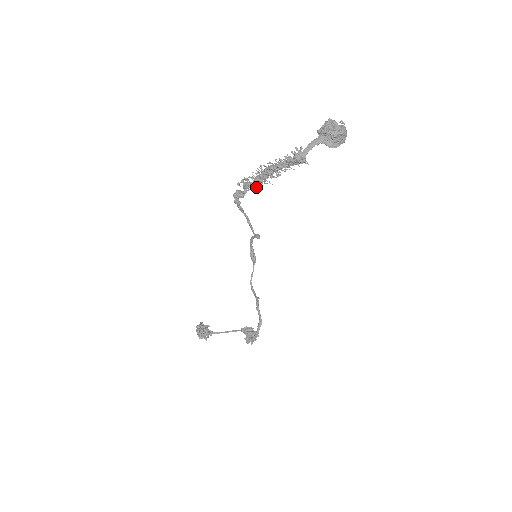
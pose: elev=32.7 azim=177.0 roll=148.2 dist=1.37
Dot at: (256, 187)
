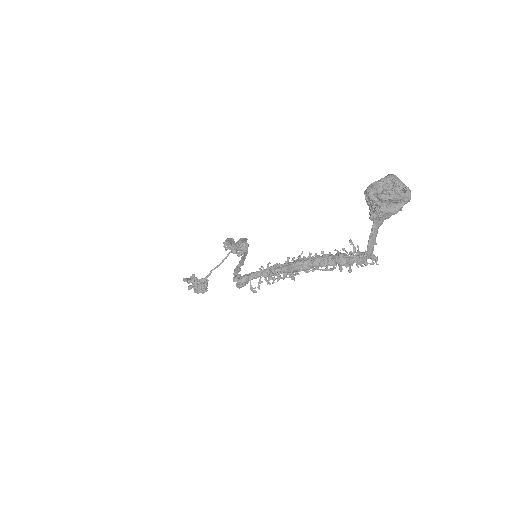
Dot at: occluded
